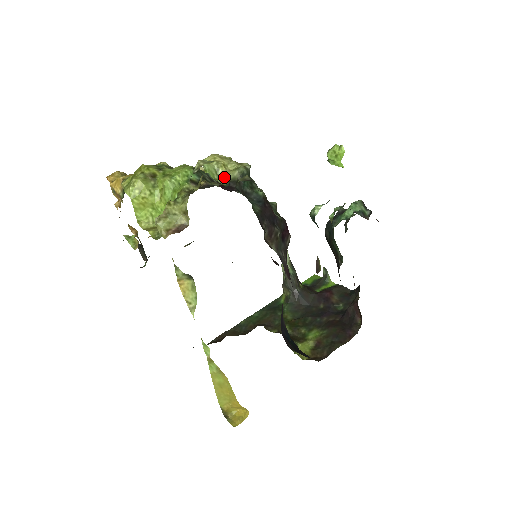
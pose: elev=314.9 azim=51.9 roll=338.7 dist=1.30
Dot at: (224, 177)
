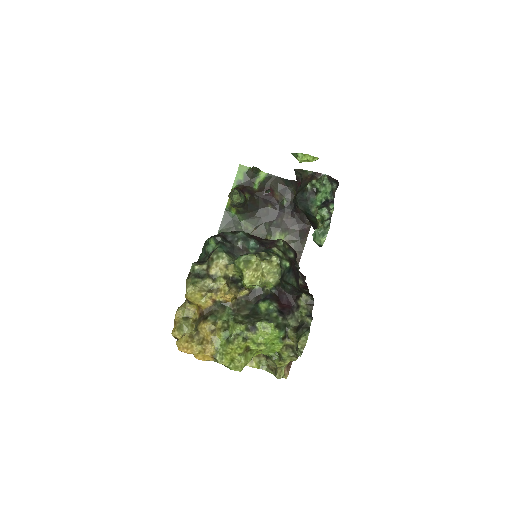
Dot at: (266, 283)
